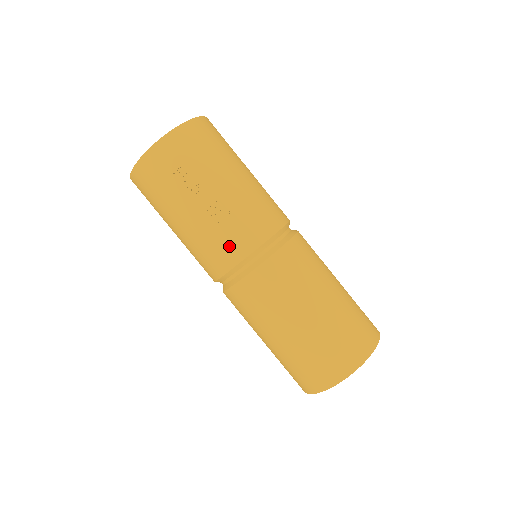
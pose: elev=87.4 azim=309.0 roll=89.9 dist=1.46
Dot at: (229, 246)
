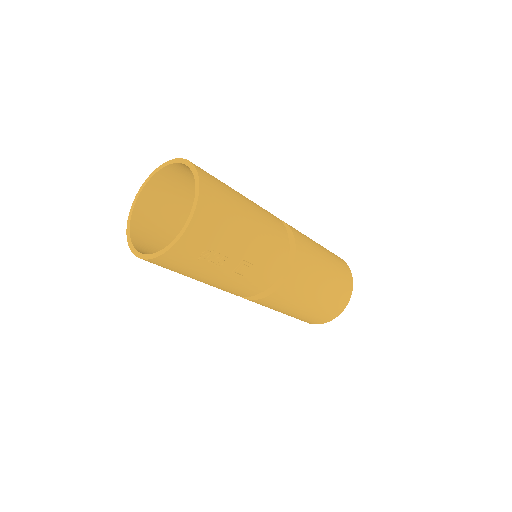
Dot at: (255, 285)
